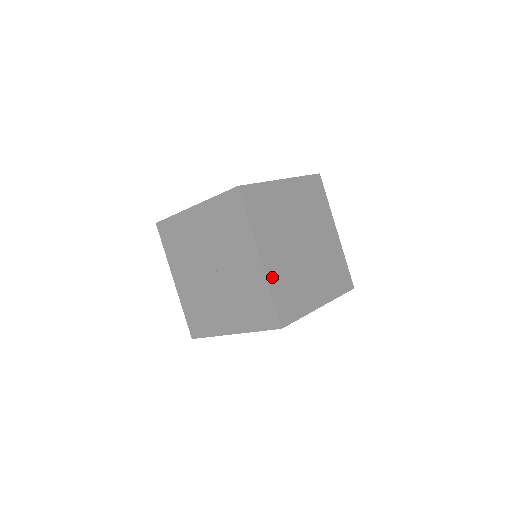
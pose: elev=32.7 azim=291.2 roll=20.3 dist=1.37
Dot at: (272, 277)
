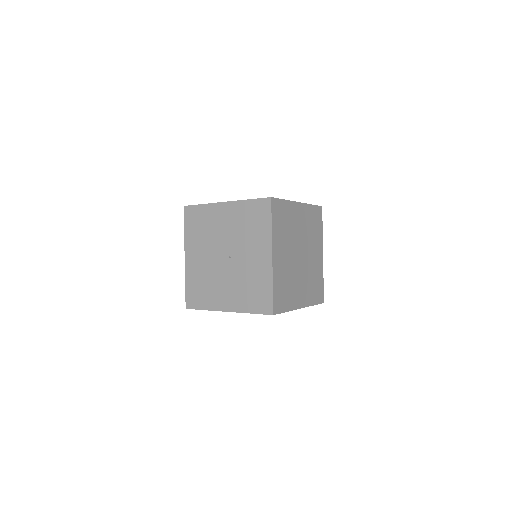
Dot at: (276, 274)
